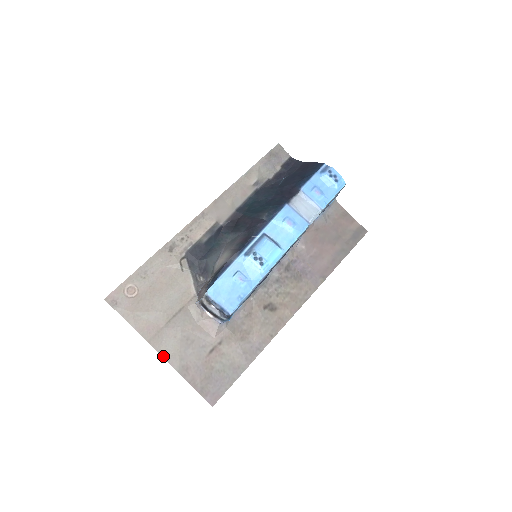
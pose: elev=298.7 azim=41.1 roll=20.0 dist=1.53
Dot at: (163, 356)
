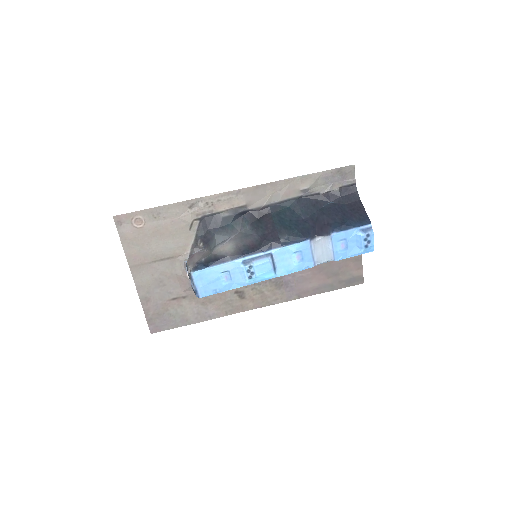
Dot at: (135, 282)
